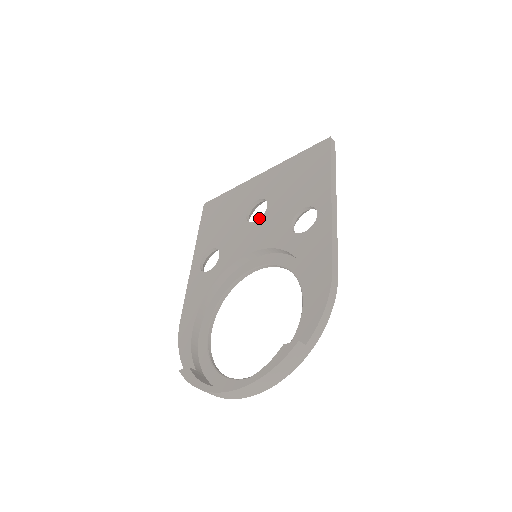
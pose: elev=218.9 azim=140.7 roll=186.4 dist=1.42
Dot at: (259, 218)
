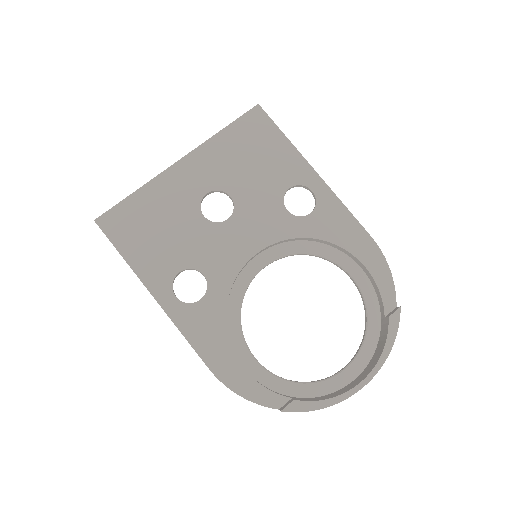
Dot at: occluded
